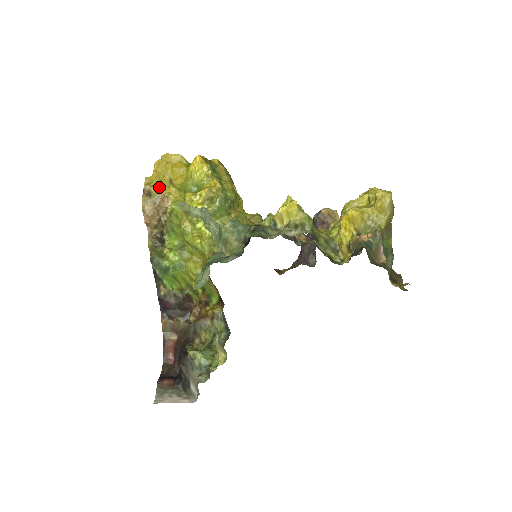
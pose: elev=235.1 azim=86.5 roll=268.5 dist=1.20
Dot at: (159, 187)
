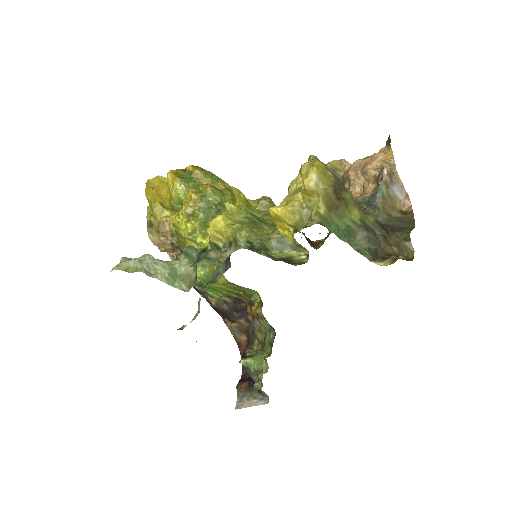
Dot at: (155, 215)
